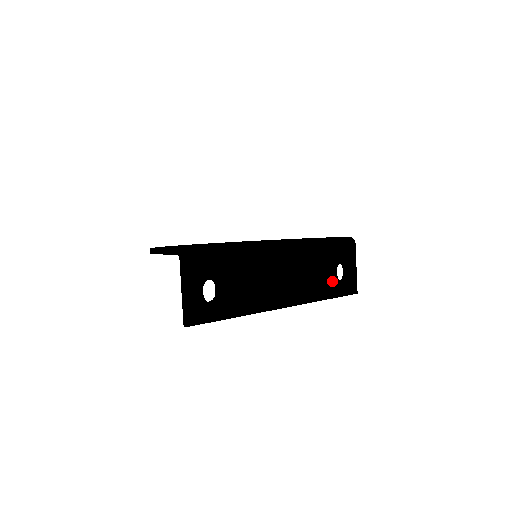
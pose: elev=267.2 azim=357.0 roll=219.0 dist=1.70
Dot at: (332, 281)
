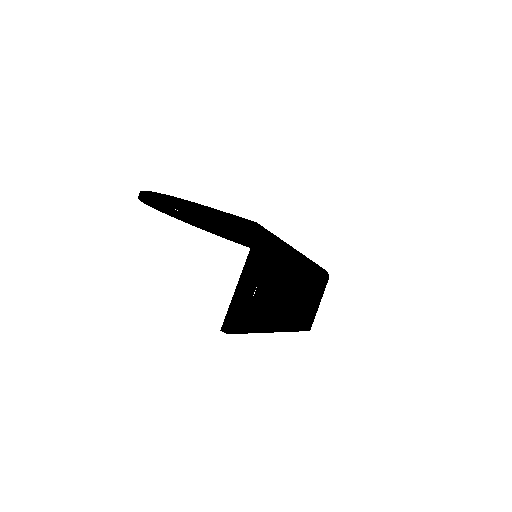
Dot at: (307, 312)
